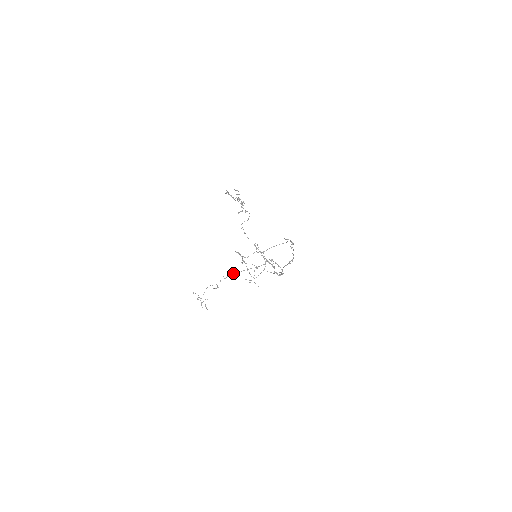
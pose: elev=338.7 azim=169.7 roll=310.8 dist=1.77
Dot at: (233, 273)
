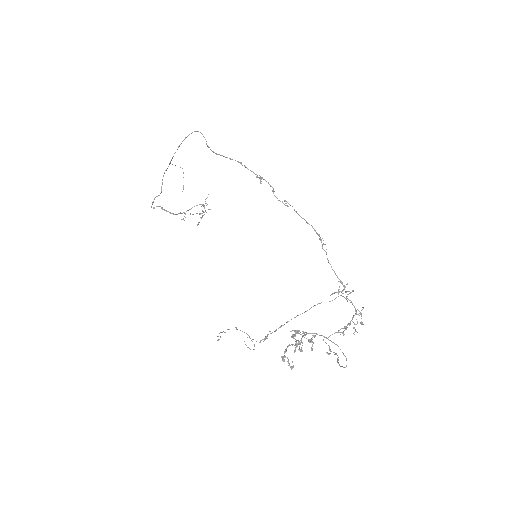
Dot at: occluded
